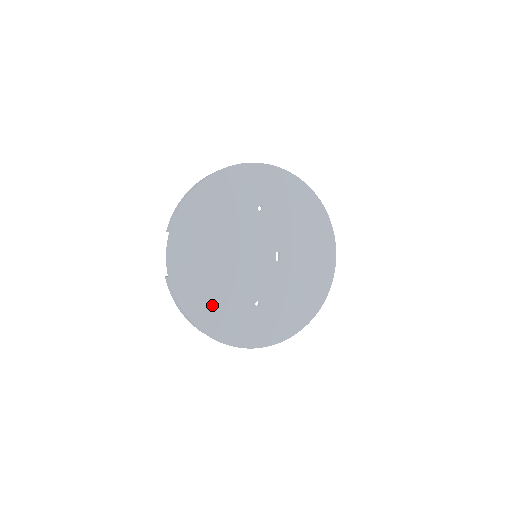
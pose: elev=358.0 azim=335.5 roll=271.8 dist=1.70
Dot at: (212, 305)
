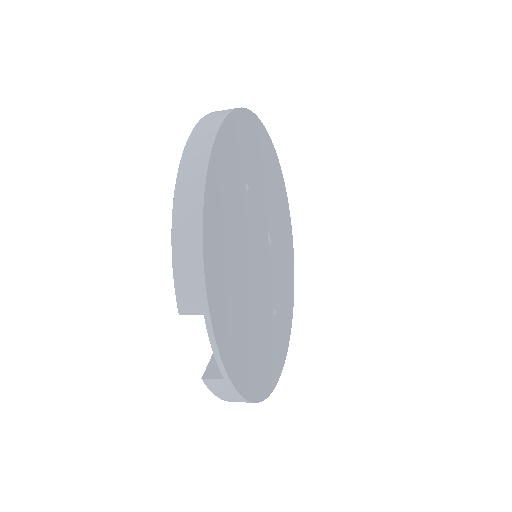
Dot at: (259, 360)
